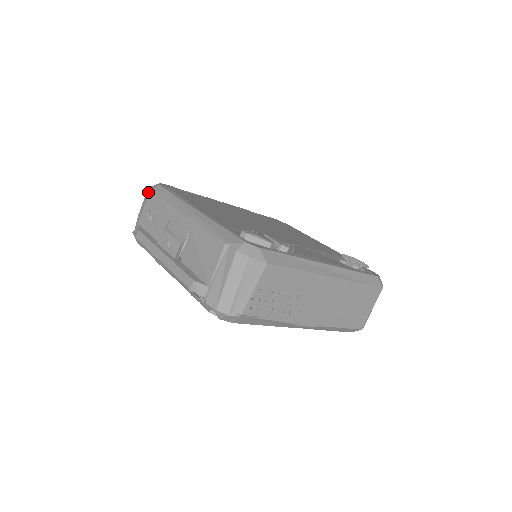
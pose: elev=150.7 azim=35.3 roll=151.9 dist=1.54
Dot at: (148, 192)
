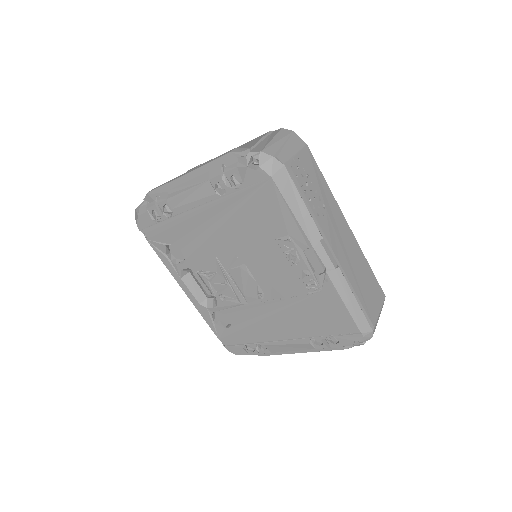
Dot at: occluded
